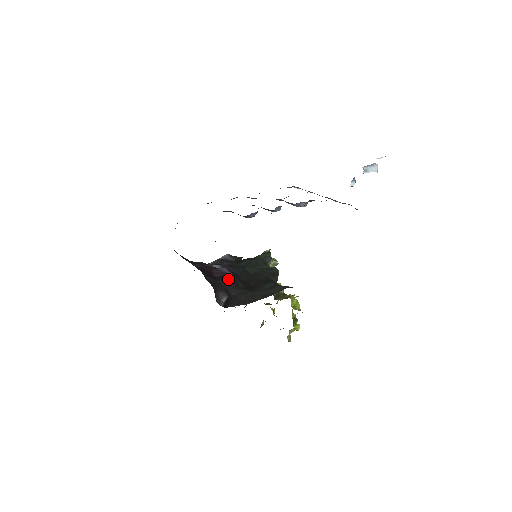
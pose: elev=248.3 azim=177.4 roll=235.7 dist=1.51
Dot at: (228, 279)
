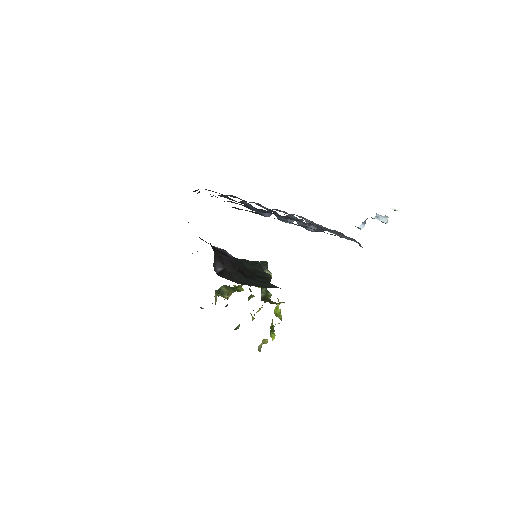
Dot at: (228, 257)
